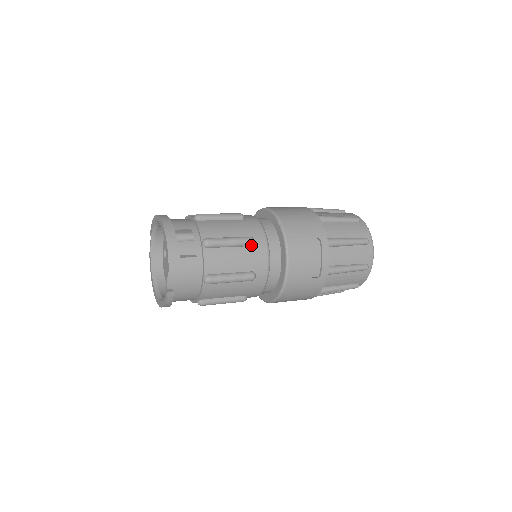
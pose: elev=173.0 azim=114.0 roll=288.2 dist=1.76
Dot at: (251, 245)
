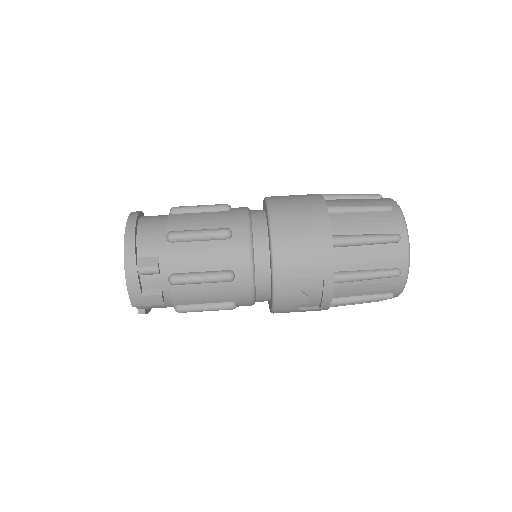
Dot at: (229, 281)
